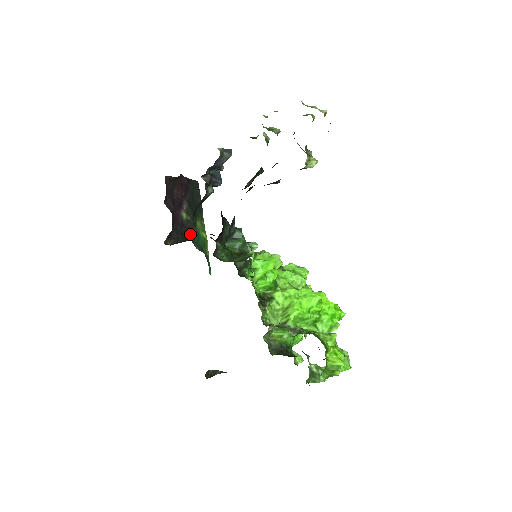
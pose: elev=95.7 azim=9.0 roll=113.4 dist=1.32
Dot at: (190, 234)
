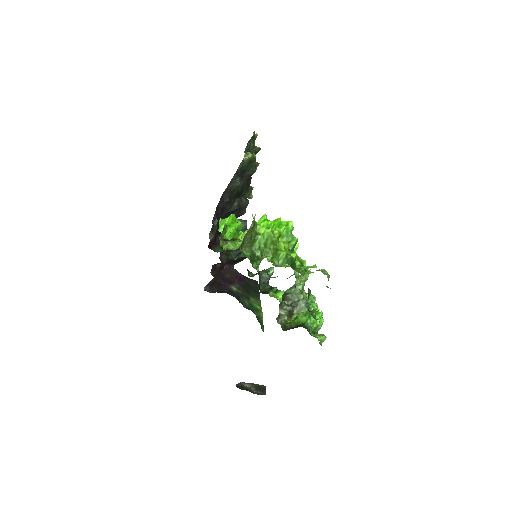
Dot at: (239, 299)
